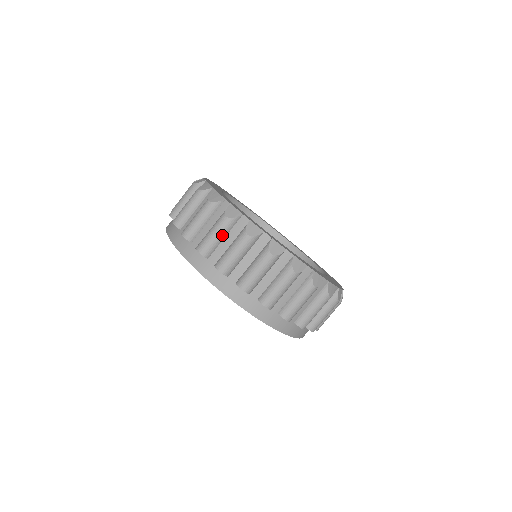
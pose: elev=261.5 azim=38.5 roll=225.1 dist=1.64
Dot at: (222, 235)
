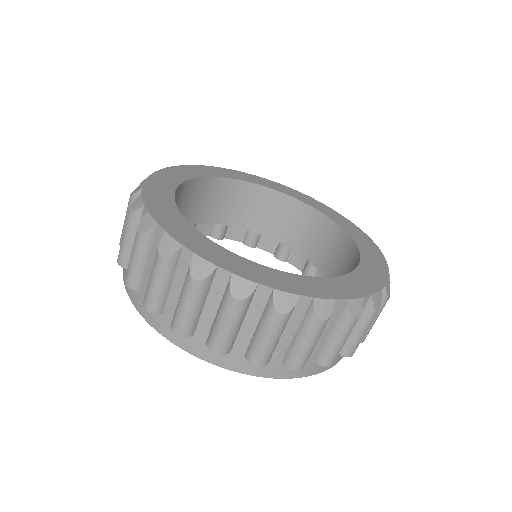
Dot at: (142, 258)
